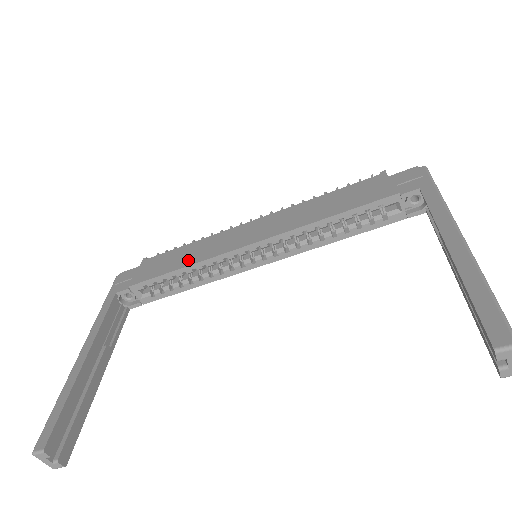
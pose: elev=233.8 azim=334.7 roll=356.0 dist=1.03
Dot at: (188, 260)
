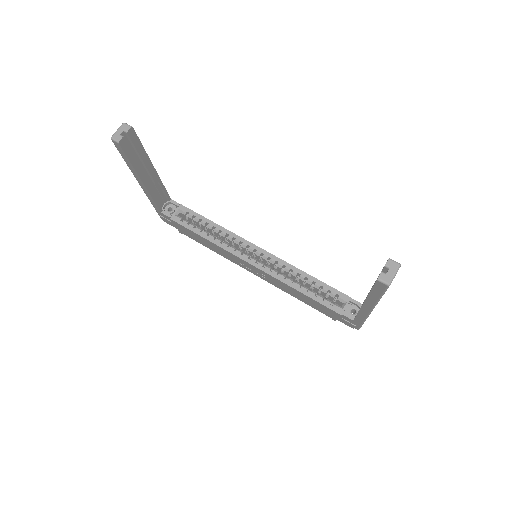
Dot at: occluded
